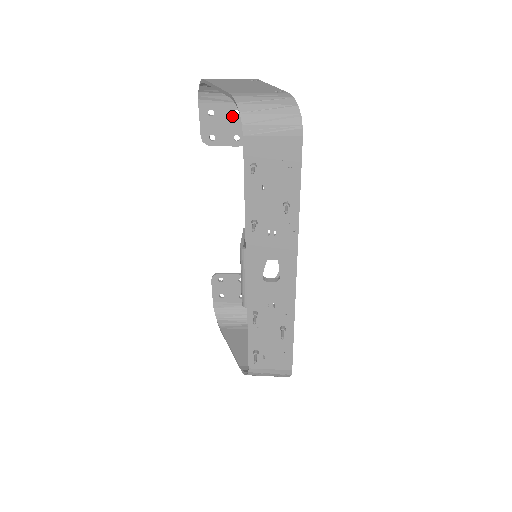
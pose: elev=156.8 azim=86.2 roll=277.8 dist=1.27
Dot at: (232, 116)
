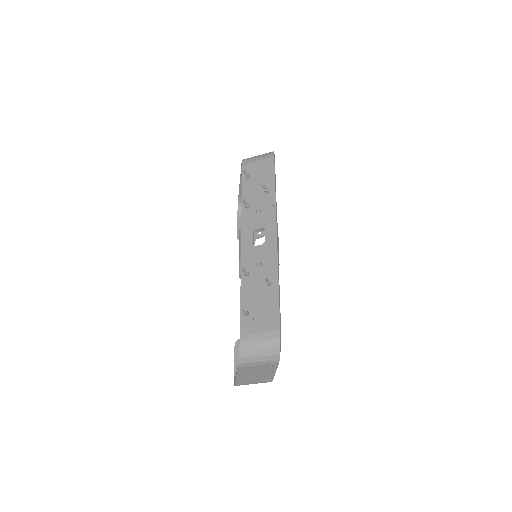
Dot at: occluded
